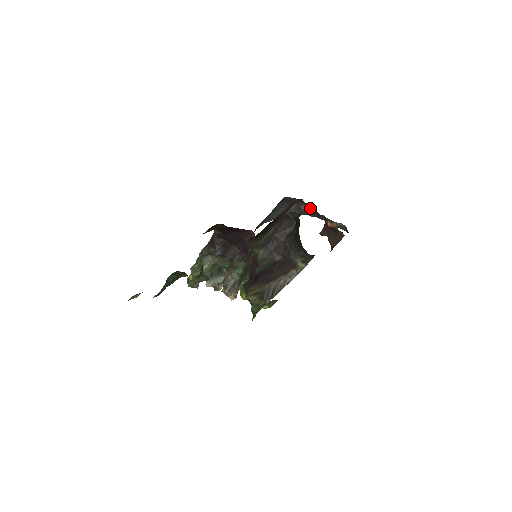
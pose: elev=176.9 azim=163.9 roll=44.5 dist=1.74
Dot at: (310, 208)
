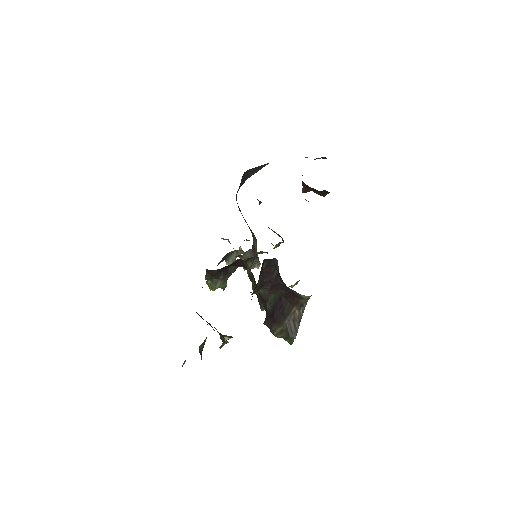
Dot at: occluded
